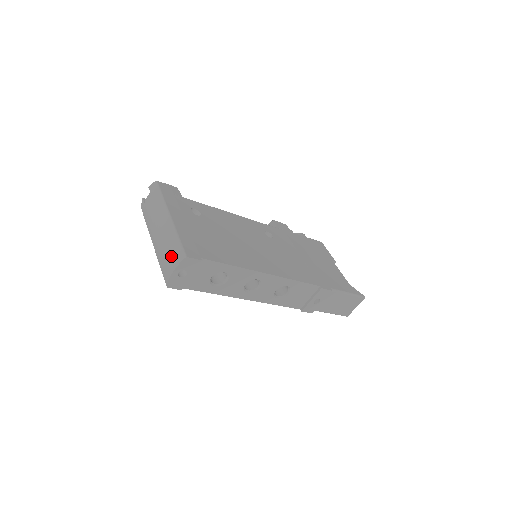
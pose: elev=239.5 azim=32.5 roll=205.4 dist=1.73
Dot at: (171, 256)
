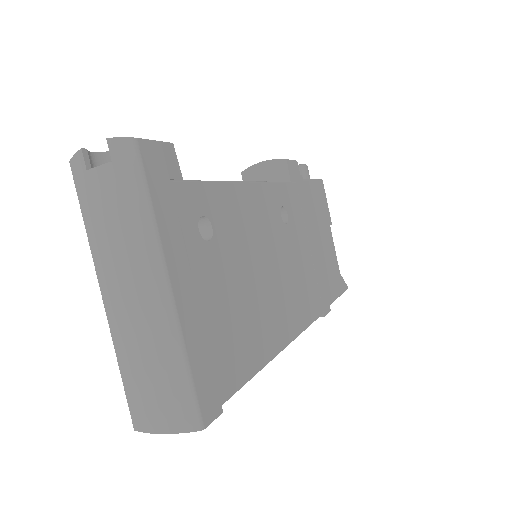
Dot at: (162, 398)
